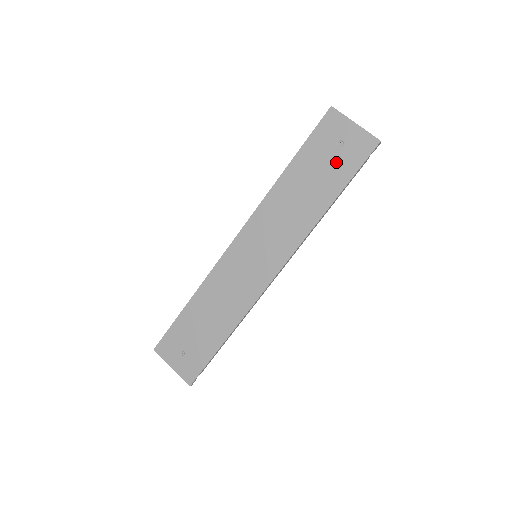
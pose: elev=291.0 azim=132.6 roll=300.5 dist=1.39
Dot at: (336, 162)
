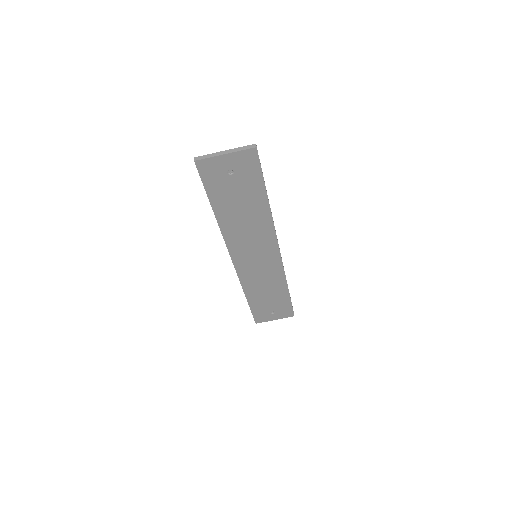
Dot at: (242, 183)
